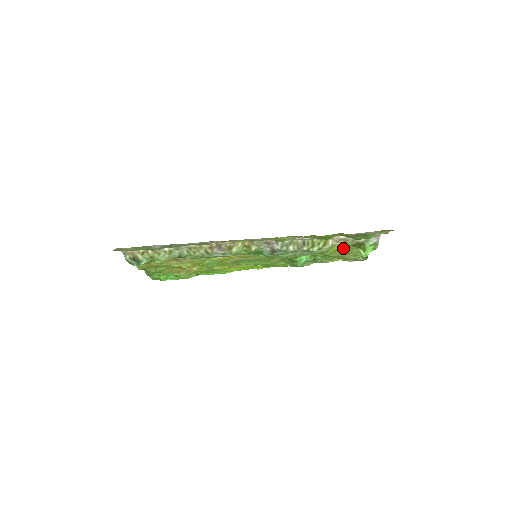
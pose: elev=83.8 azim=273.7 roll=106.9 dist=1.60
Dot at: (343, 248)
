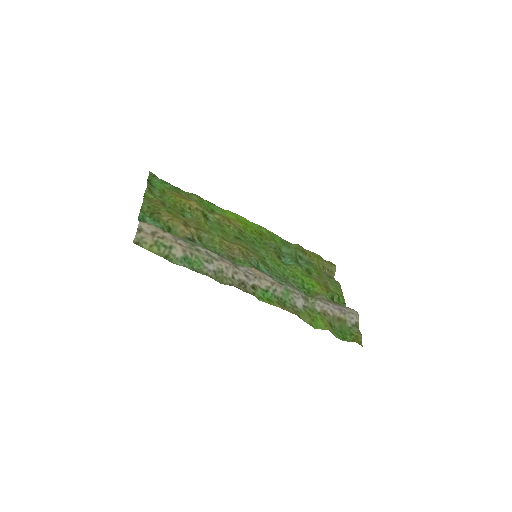
Dot at: (325, 286)
